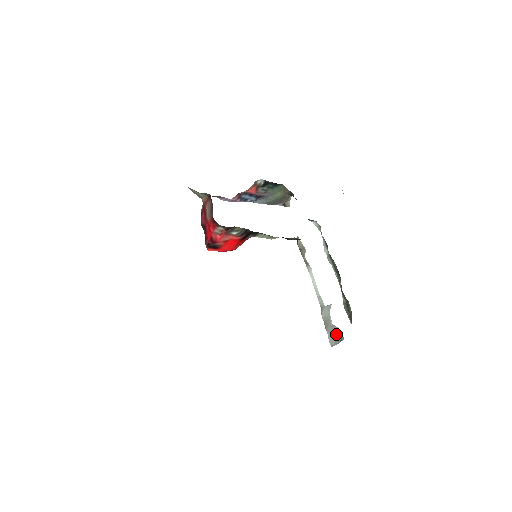
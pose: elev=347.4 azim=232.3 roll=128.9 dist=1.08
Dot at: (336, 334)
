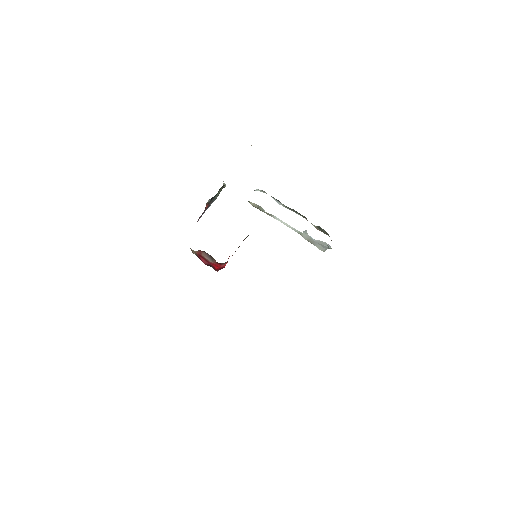
Dot at: (322, 245)
